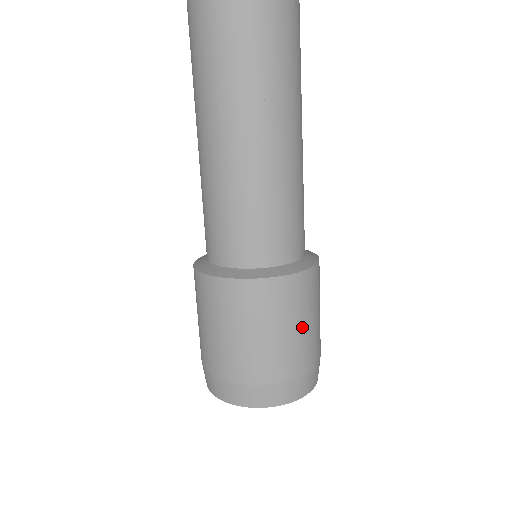
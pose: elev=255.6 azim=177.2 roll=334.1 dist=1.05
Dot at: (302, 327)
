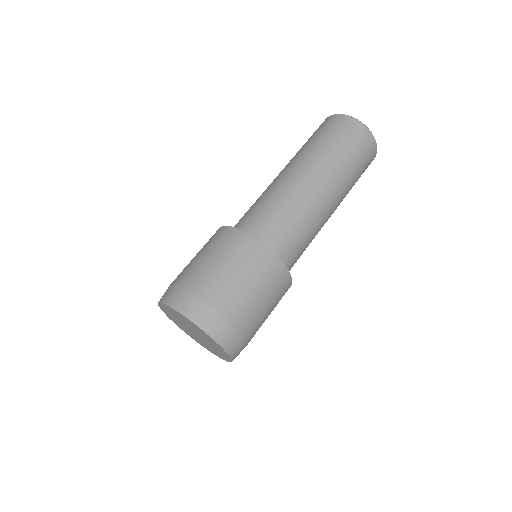
Dot at: (224, 266)
